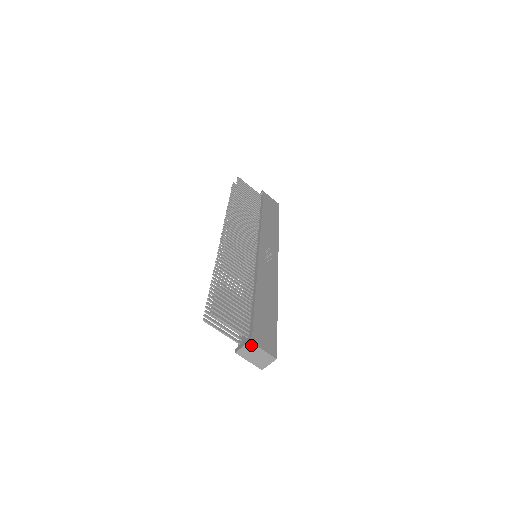
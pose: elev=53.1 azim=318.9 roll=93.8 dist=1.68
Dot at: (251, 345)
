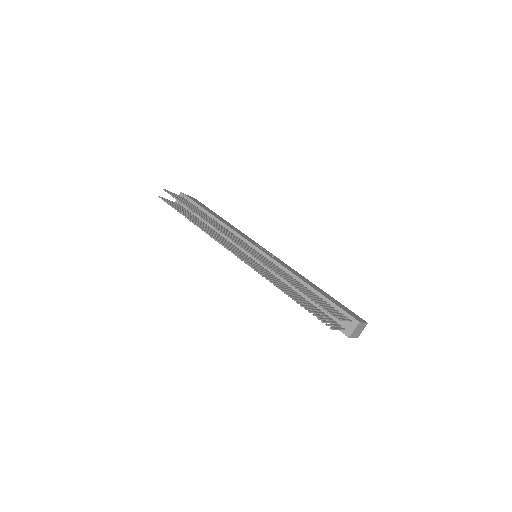
Dot at: (359, 324)
